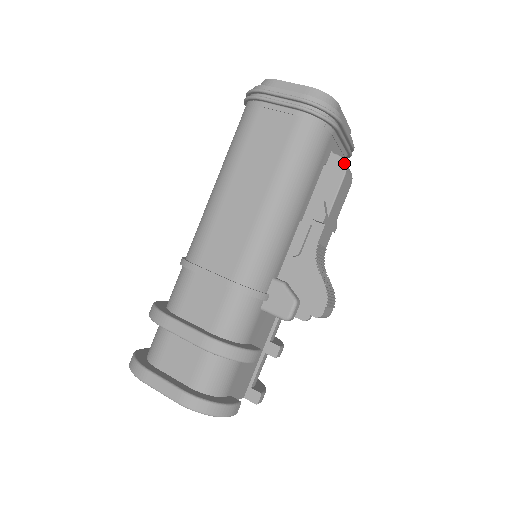
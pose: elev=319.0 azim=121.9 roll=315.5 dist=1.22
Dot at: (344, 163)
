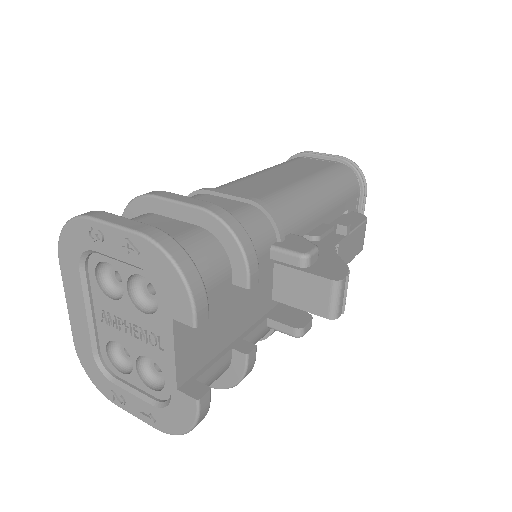
Dot at: (365, 216)
